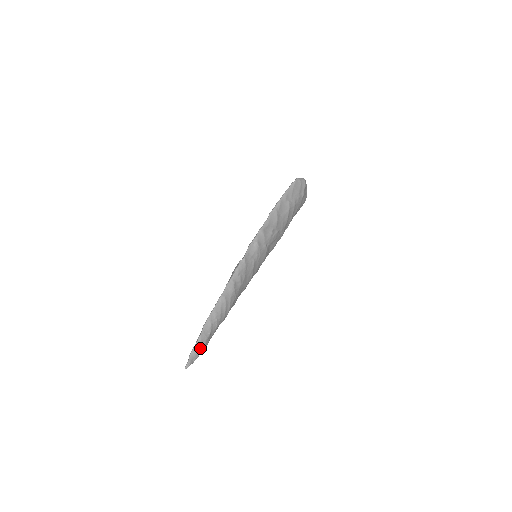
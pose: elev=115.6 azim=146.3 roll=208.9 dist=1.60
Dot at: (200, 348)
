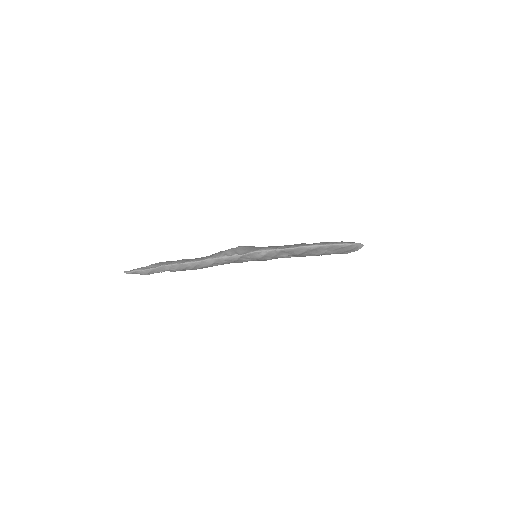
Dot at: (145, 274)
